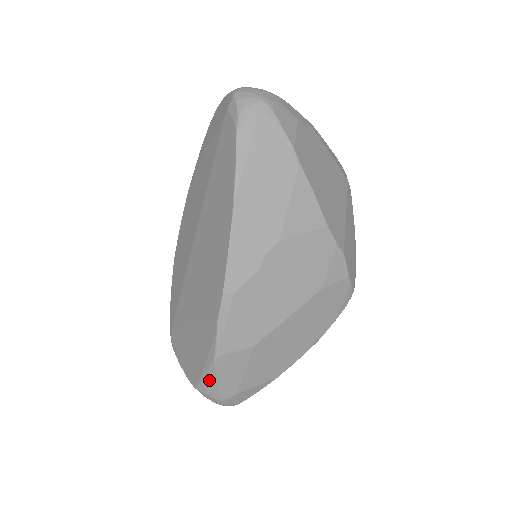
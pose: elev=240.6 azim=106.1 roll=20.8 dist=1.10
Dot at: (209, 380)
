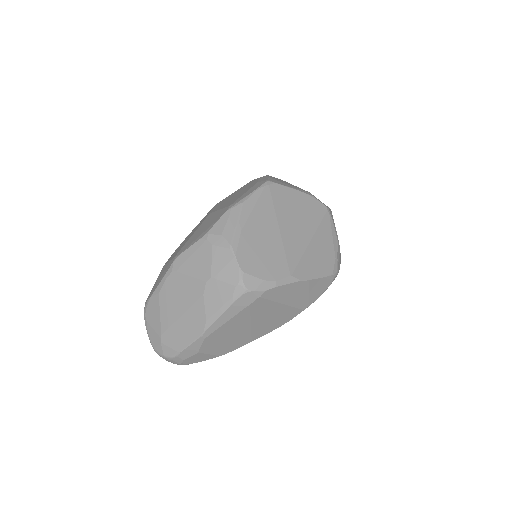
Dot at: occluded
